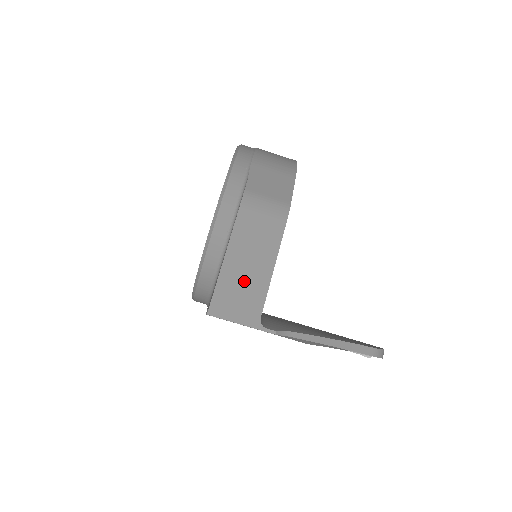
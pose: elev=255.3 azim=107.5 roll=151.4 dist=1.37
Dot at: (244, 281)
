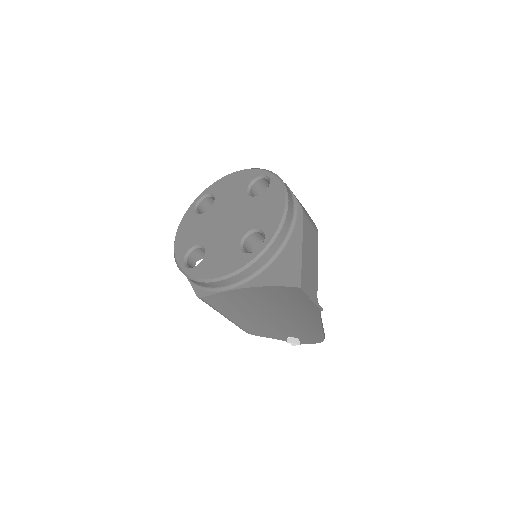
Dot at: (310, 269)
